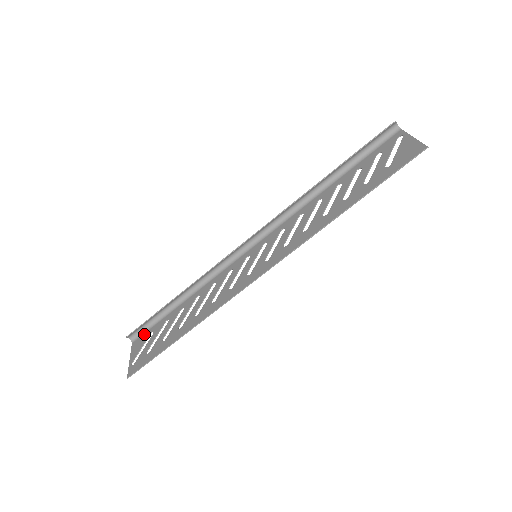
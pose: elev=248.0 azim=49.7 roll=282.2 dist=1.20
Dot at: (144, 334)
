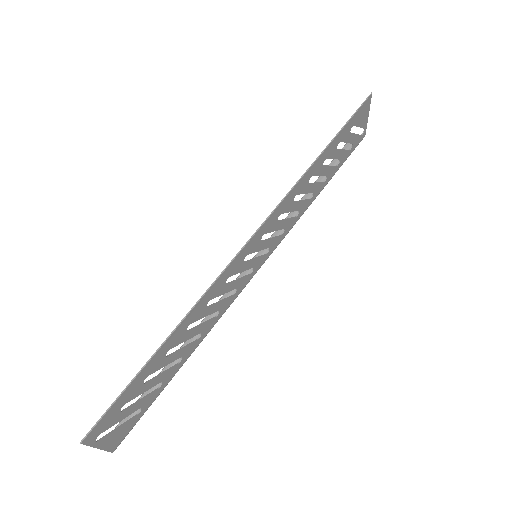
Dot at: (130, 427)
